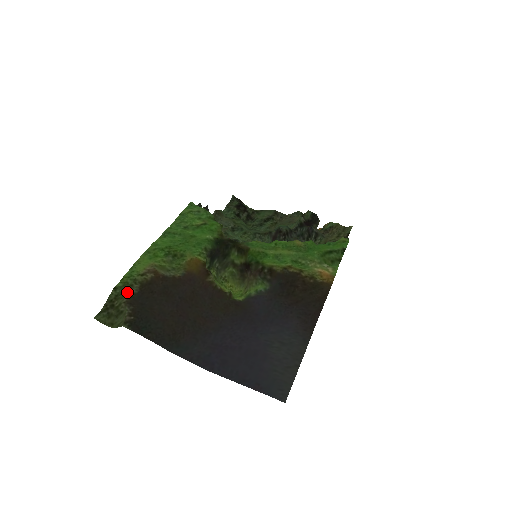
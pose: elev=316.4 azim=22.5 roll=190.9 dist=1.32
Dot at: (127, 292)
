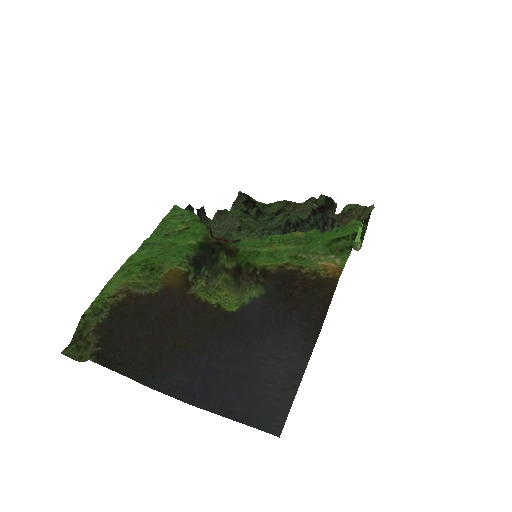
Dot at: (95, 319)
